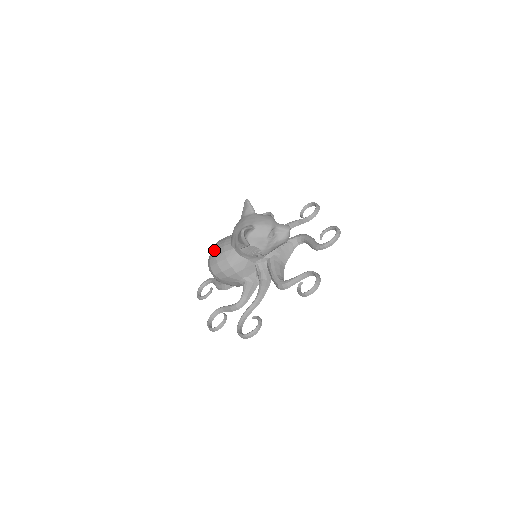
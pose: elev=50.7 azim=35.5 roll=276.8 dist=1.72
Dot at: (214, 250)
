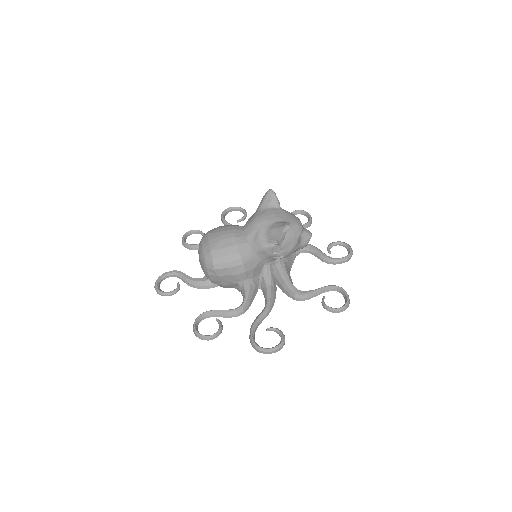
Dot at: (219, 239)
